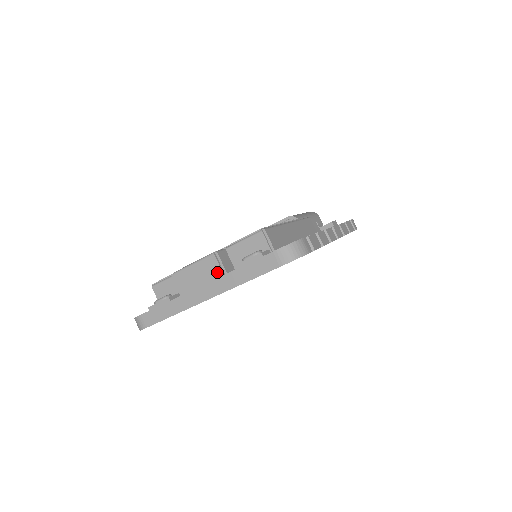
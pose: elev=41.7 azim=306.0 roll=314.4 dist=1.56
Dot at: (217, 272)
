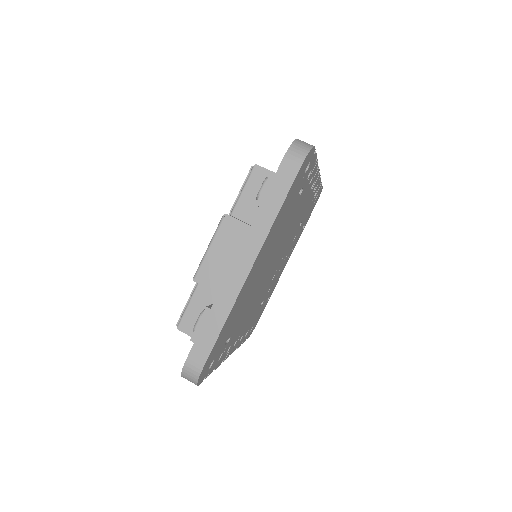
Dot at: (240, 232)
